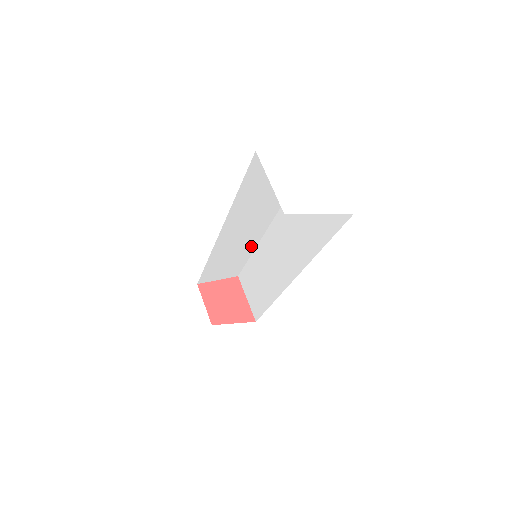
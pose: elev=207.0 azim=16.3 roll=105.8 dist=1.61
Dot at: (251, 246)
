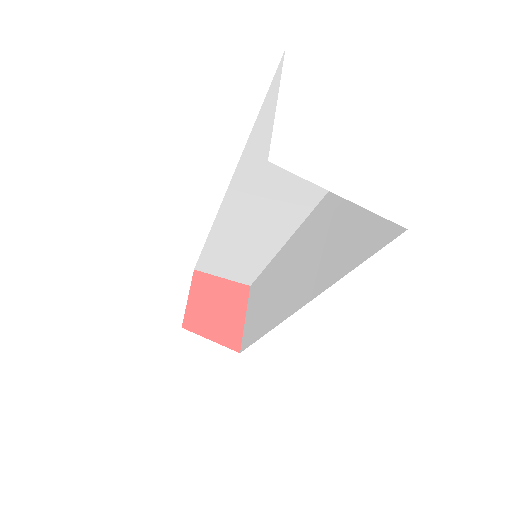
Dot at: (270, 248)
